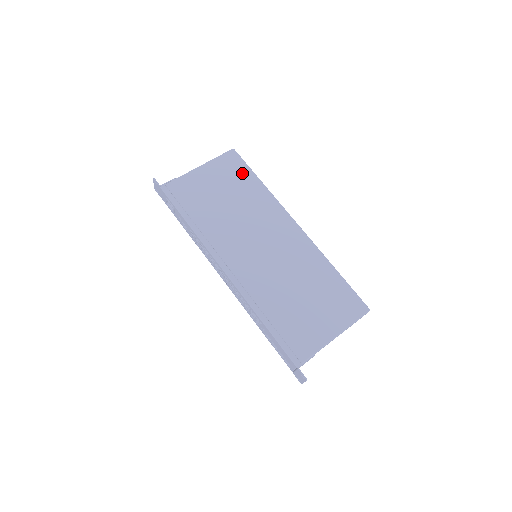
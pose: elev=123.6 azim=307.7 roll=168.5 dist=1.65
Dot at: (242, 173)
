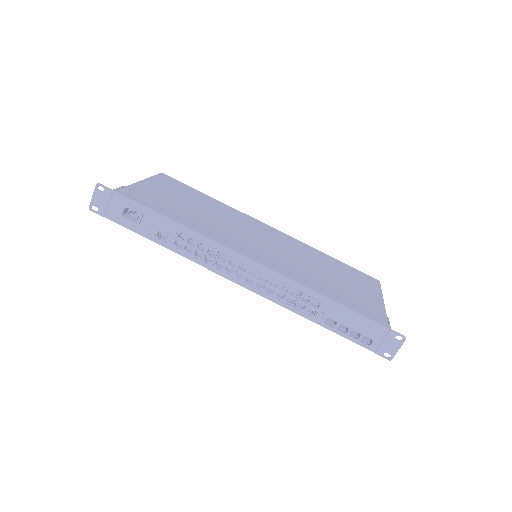
Dot at: (188, 189)
